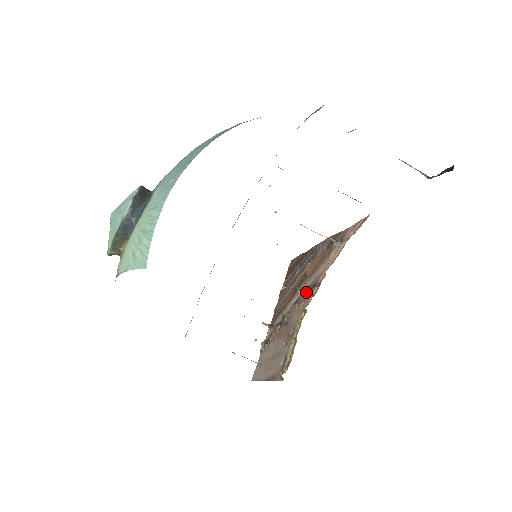
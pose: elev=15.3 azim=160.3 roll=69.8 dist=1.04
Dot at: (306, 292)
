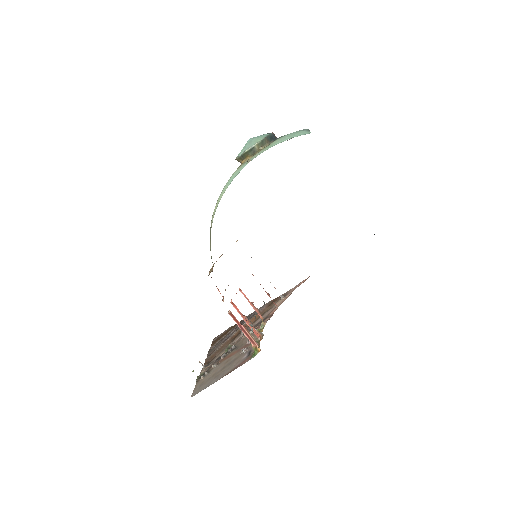
Dot at: (254, 327)
